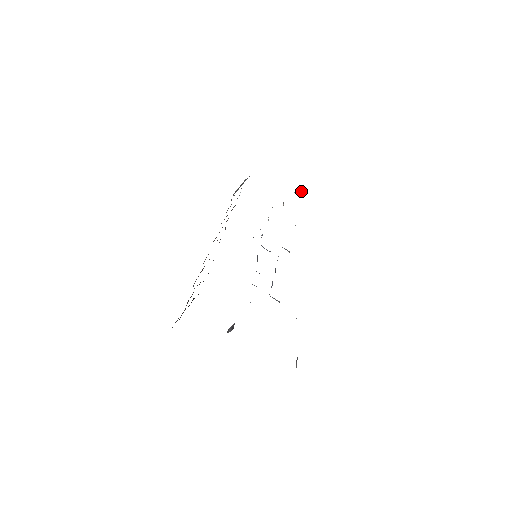
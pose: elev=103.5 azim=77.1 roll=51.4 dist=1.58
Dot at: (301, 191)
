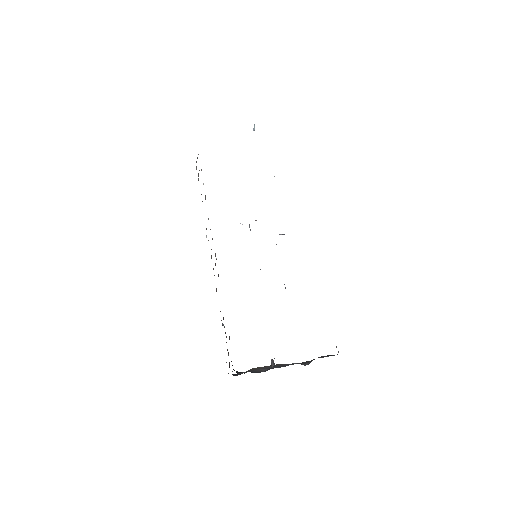
Dot at: occluded
